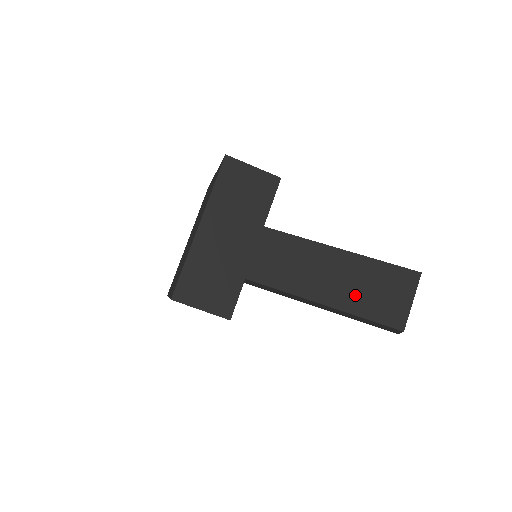
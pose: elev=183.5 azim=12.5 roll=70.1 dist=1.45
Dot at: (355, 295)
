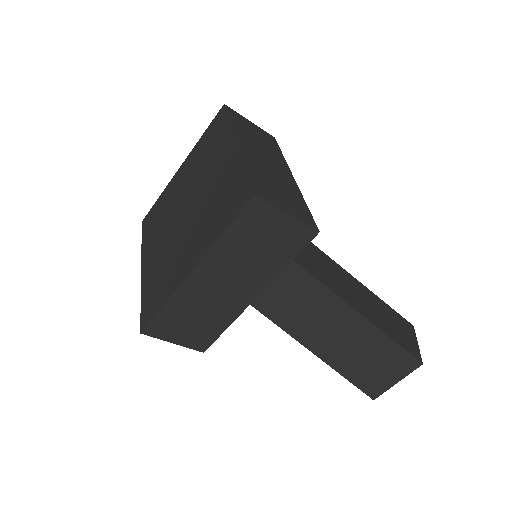
Dot at: (345, 355)
